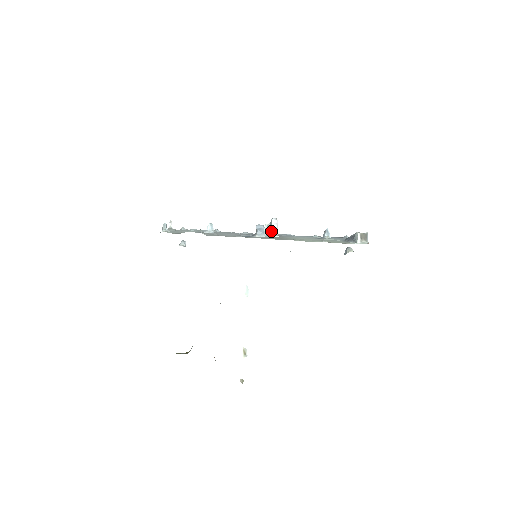
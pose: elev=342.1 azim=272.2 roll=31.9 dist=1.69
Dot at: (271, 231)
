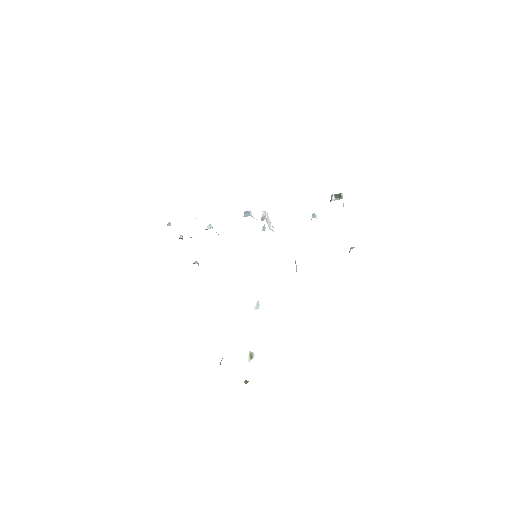
Dot at: occluded
